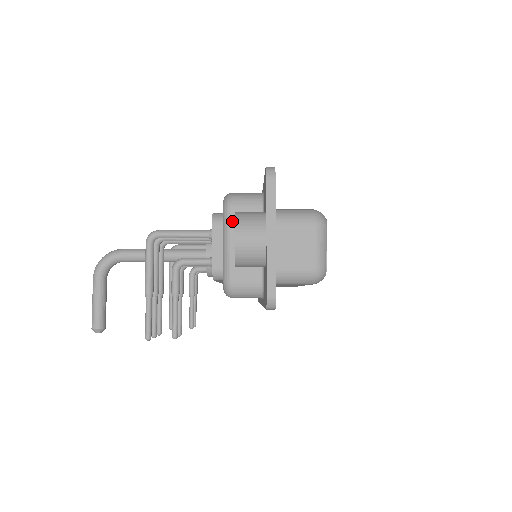
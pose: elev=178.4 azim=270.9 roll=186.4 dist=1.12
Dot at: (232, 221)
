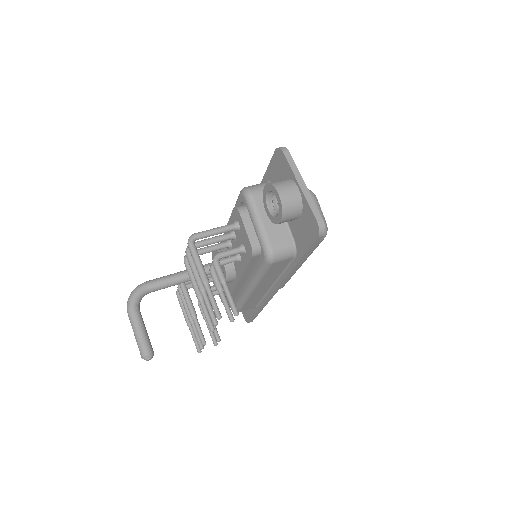
Dot at: (256, 202)
